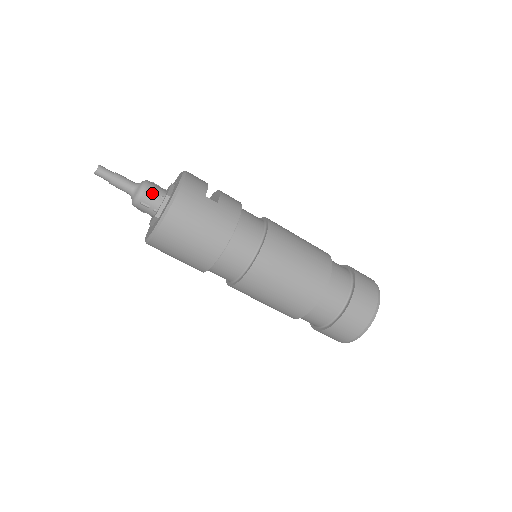
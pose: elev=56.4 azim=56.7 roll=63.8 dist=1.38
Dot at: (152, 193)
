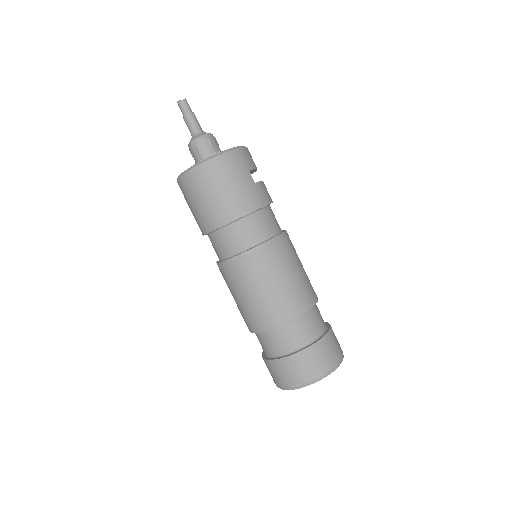
Dot at: (210, 144)
